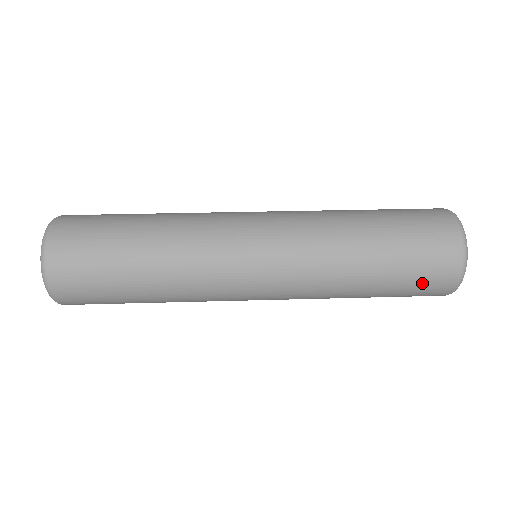
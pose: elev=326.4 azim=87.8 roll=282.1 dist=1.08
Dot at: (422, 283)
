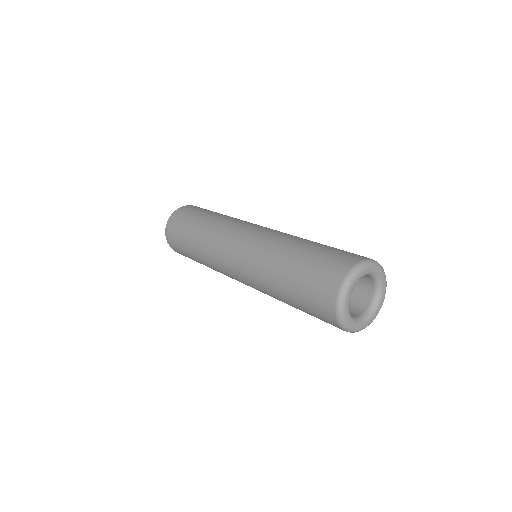
Dot at: (313, 304)
